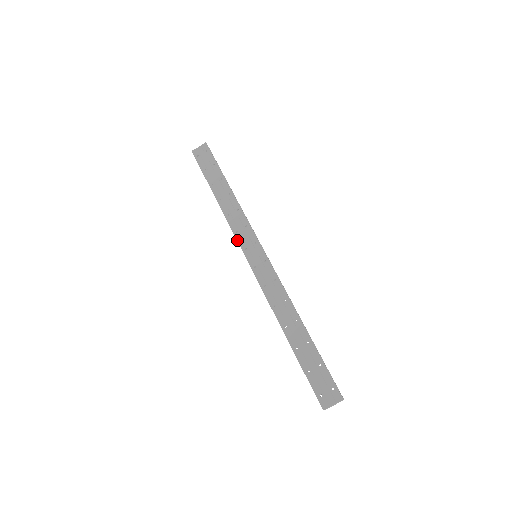
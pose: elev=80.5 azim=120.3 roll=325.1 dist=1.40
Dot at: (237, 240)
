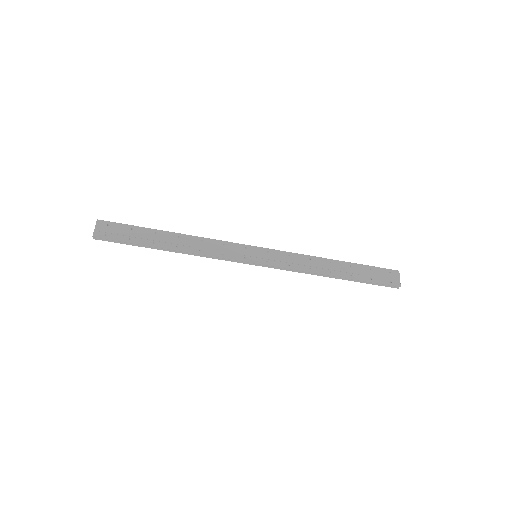
Dot at: (231, 259)
